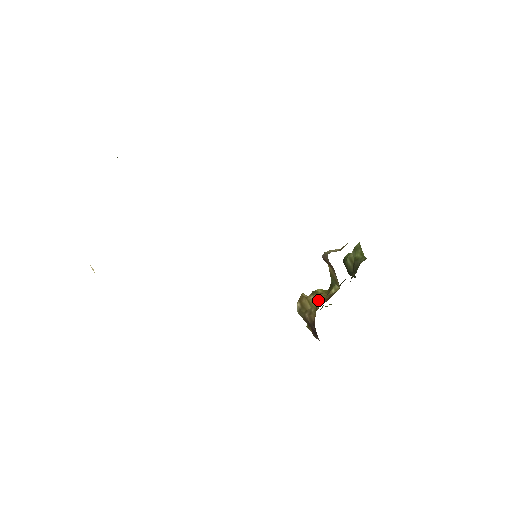
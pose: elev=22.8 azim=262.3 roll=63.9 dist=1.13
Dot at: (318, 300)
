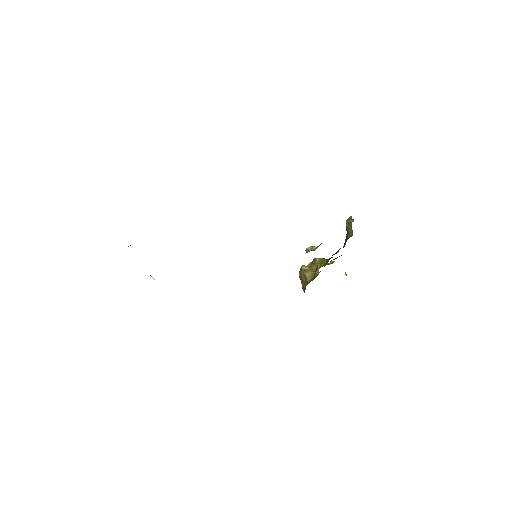
Dot at: (307, 278)
